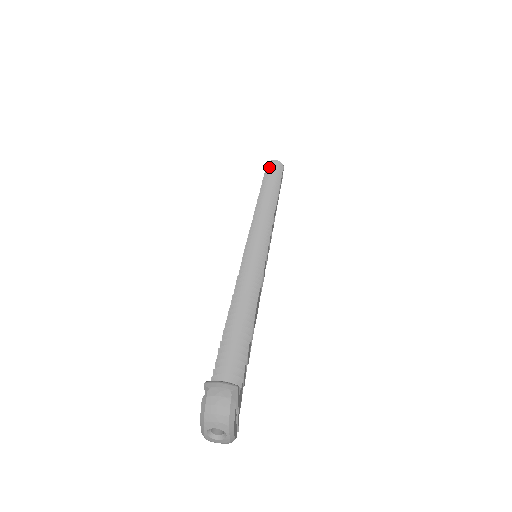
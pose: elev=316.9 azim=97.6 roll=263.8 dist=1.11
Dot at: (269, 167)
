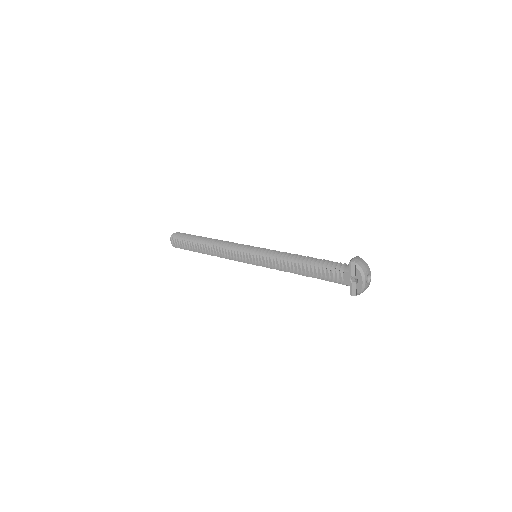
Dot at: (179, 236)
